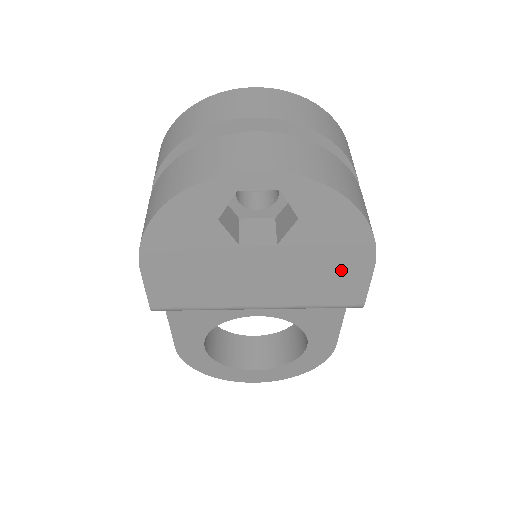
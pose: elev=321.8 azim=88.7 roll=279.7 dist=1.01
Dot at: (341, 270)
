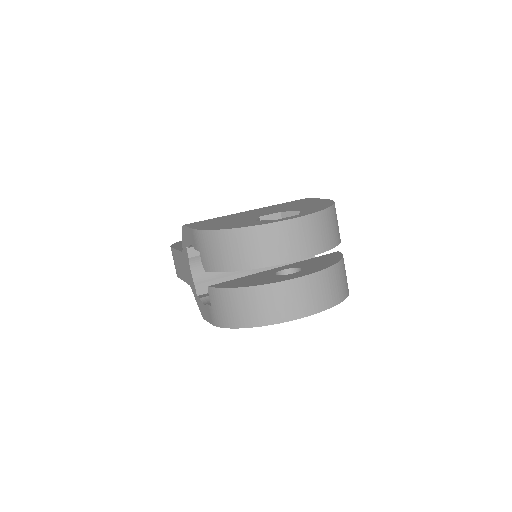
Dot at: occluded
